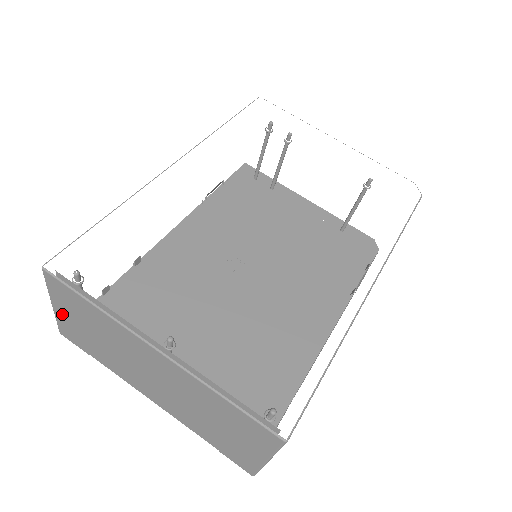
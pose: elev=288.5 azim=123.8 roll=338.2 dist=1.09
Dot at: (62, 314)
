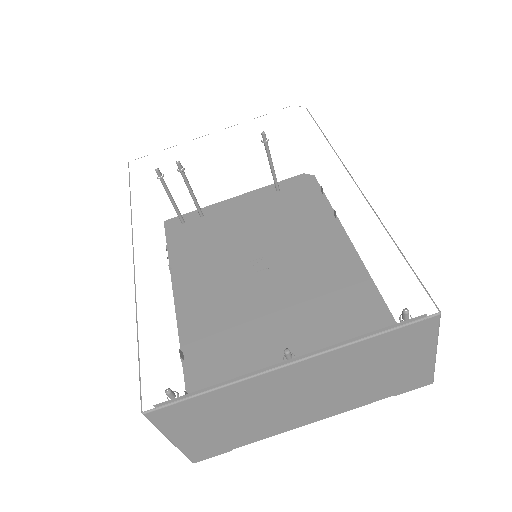
Dot at: (186, 439)
